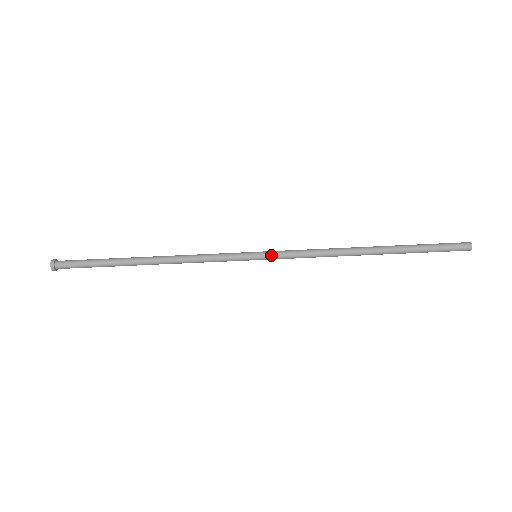
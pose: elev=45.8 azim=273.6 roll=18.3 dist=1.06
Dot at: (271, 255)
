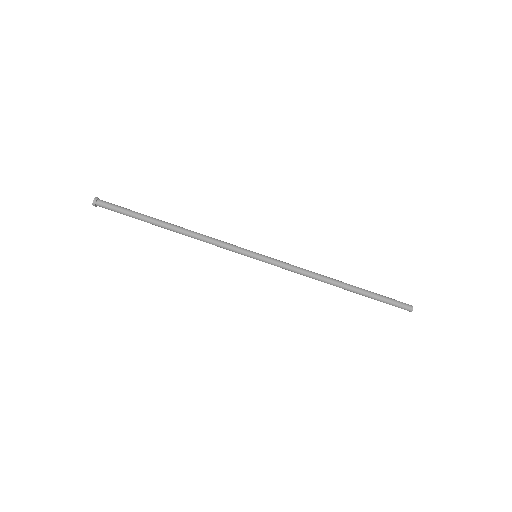
Dot at: (268, 258)
